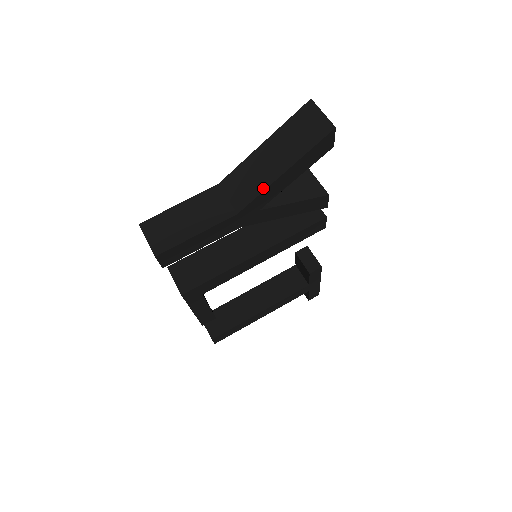
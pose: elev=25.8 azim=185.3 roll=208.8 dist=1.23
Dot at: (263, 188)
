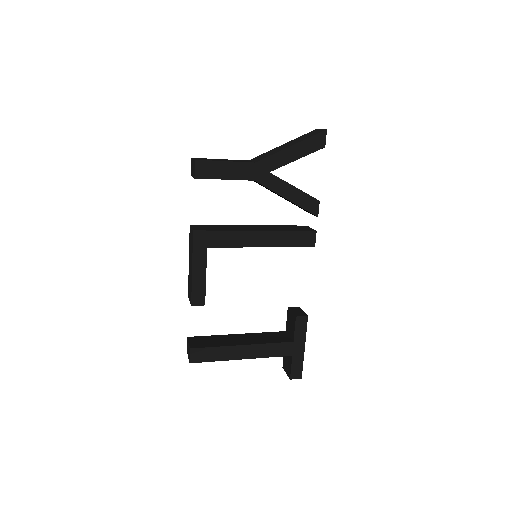
Dot at: (276, 152)
